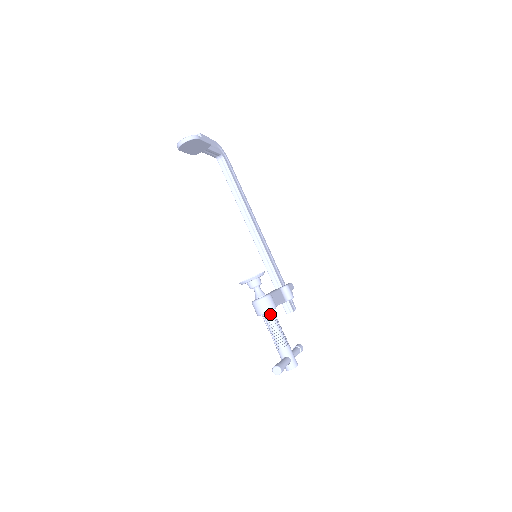
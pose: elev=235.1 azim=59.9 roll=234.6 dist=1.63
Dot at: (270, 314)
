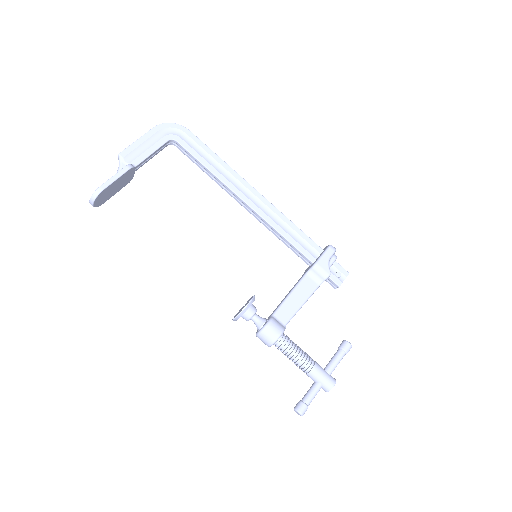
Dot at: (277, 344)
